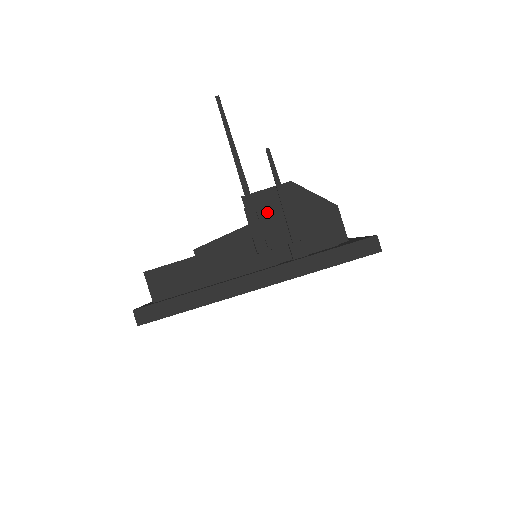
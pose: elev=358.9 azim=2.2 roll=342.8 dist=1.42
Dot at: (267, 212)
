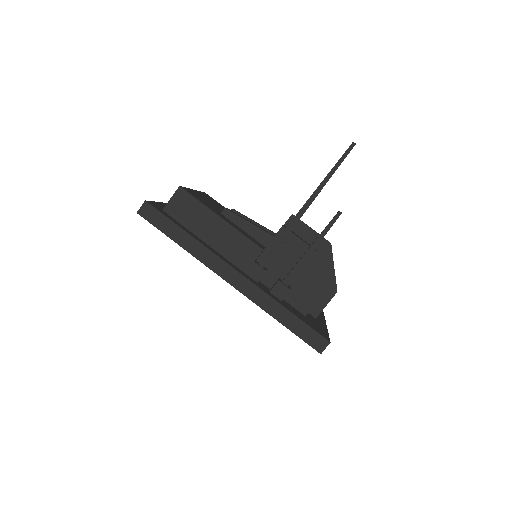
Dot at: (292, 245)
